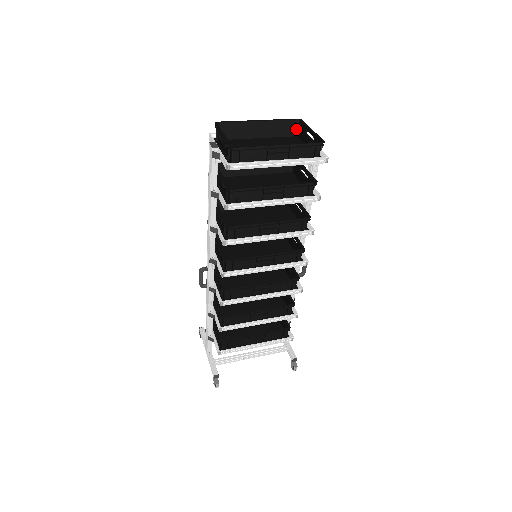
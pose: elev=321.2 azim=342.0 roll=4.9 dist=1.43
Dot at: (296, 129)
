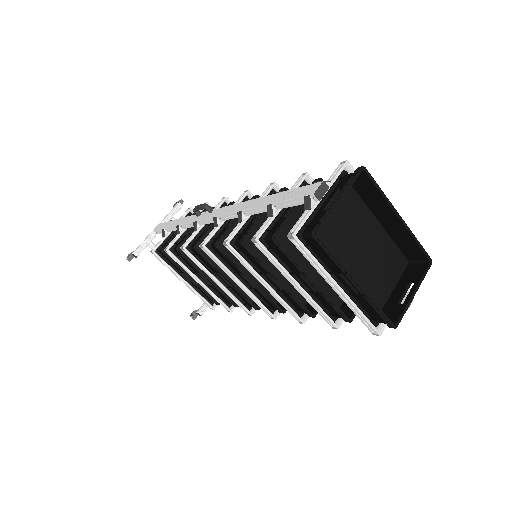
Dot at: (417, 260)
